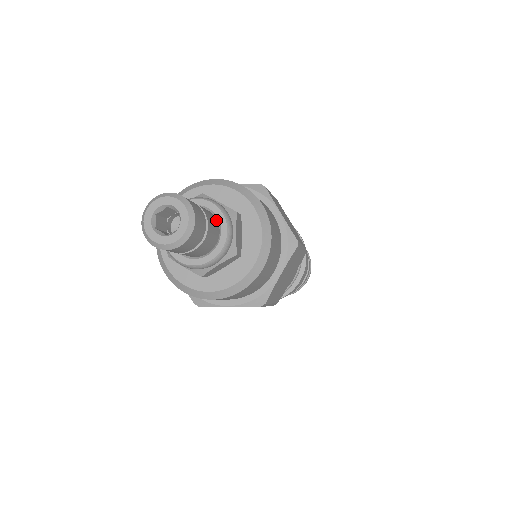
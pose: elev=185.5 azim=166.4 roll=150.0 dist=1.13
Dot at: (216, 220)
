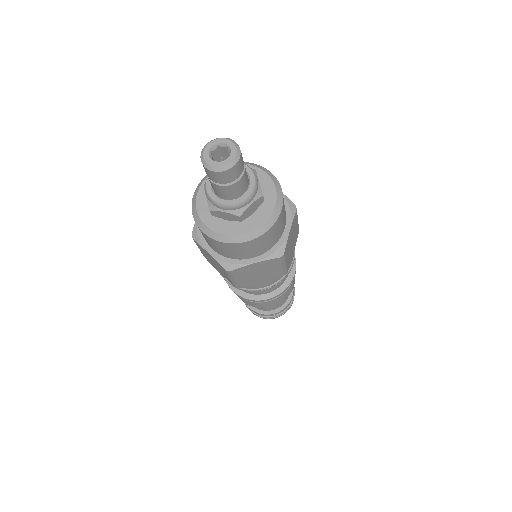
Dot at: (247, 186)
